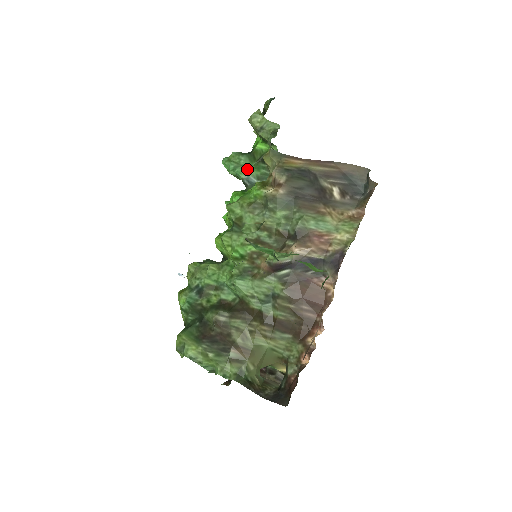
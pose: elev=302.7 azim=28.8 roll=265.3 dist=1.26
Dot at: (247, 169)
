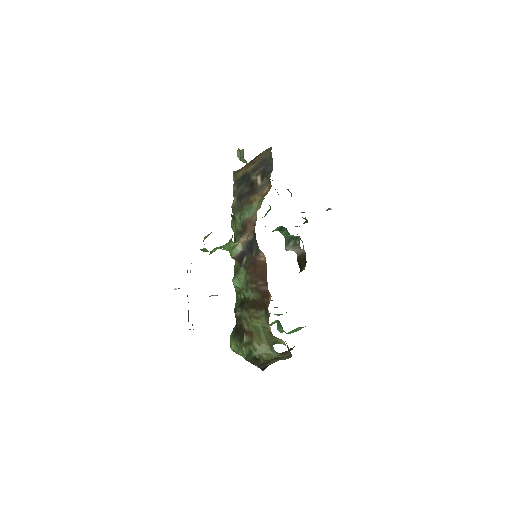
Dot at: occluded
